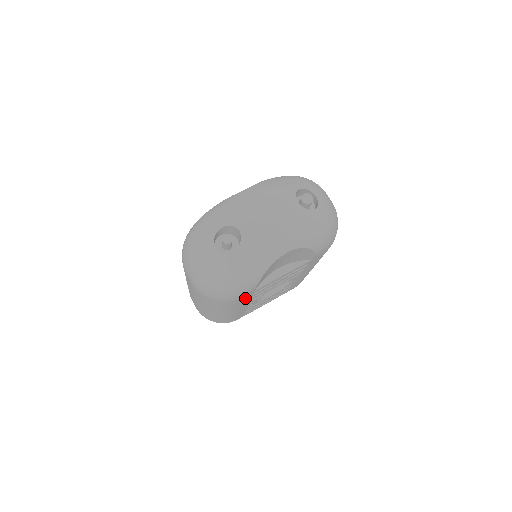
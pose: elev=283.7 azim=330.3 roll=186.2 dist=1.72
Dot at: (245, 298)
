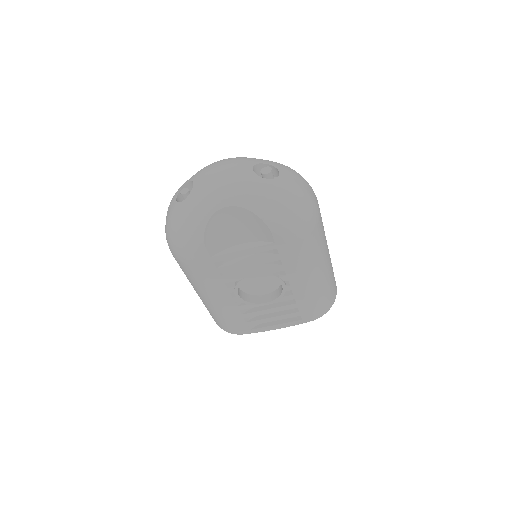
Dot at: (207, 267)
